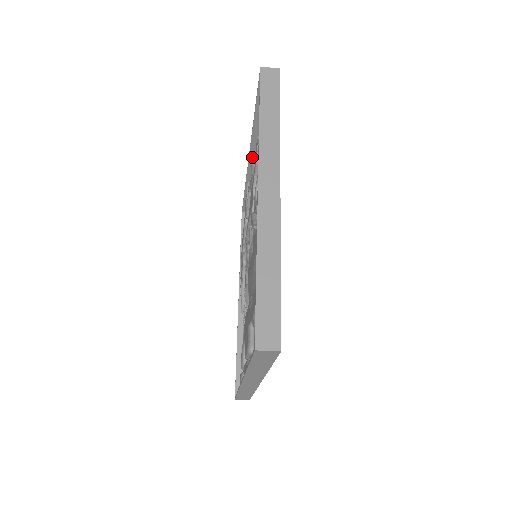
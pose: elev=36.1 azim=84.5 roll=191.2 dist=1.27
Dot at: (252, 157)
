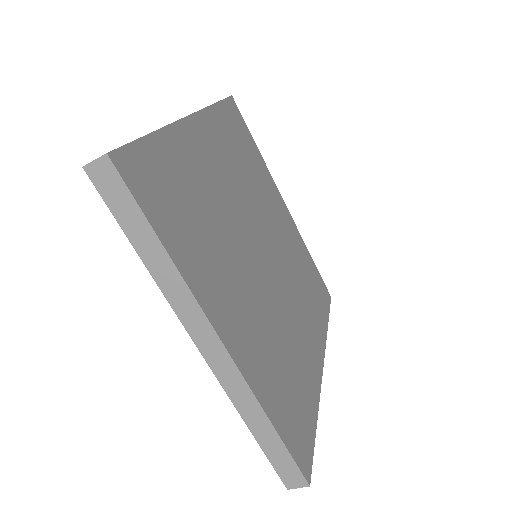
Dot at: occluded
